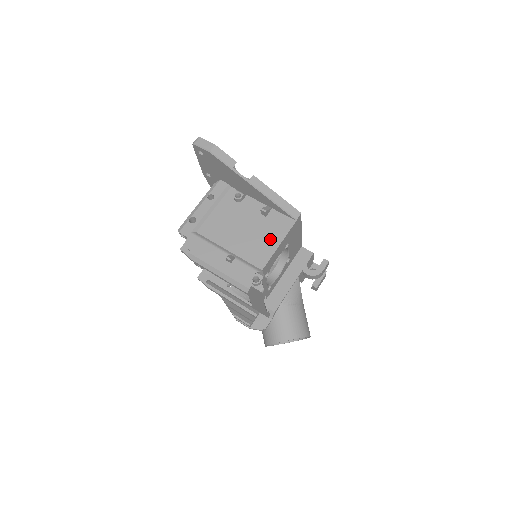
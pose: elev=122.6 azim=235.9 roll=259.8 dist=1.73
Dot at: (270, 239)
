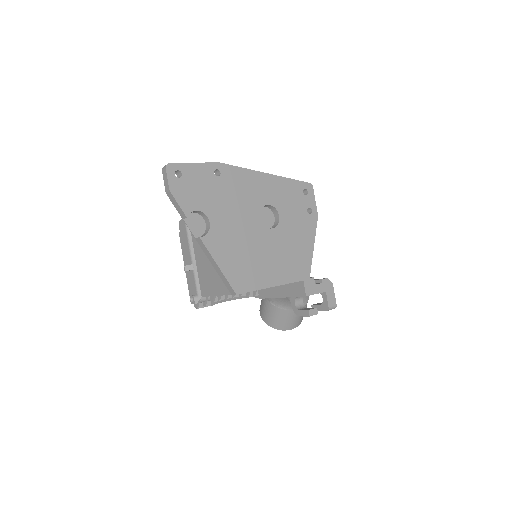
Dot at: (214, 284)
